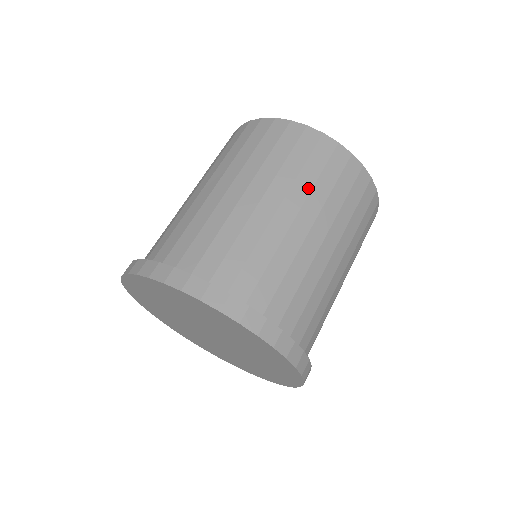
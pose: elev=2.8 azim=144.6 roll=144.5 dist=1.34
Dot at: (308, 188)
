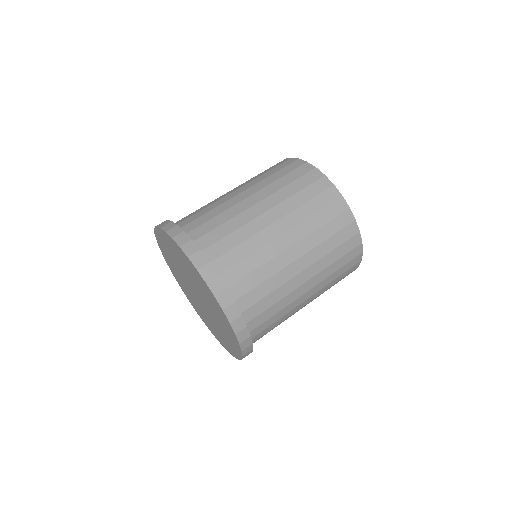
Dot at: (285, 197)
